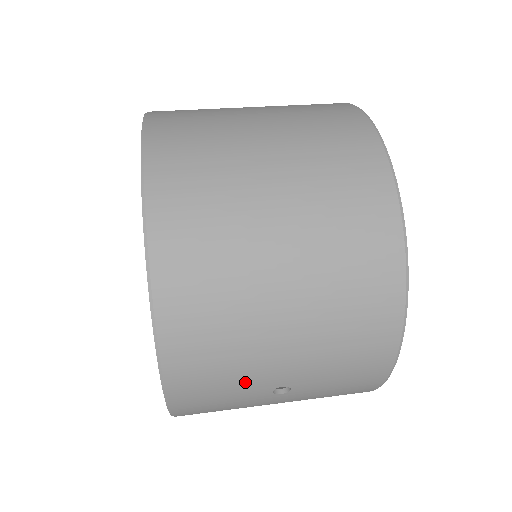
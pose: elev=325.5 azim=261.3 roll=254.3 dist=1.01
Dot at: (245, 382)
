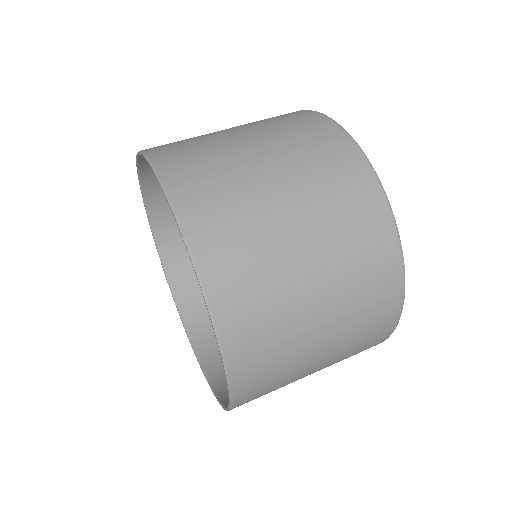
Dot at: occluded
